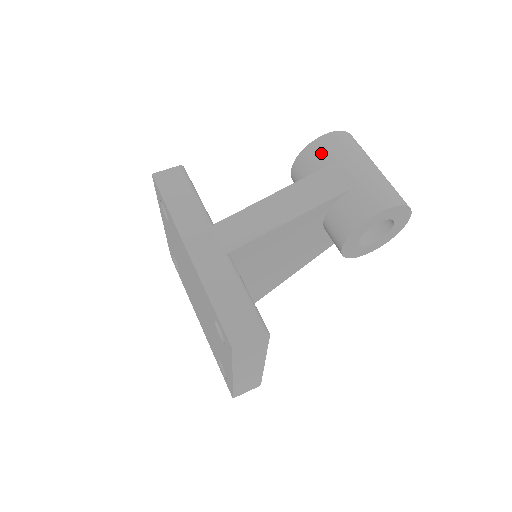
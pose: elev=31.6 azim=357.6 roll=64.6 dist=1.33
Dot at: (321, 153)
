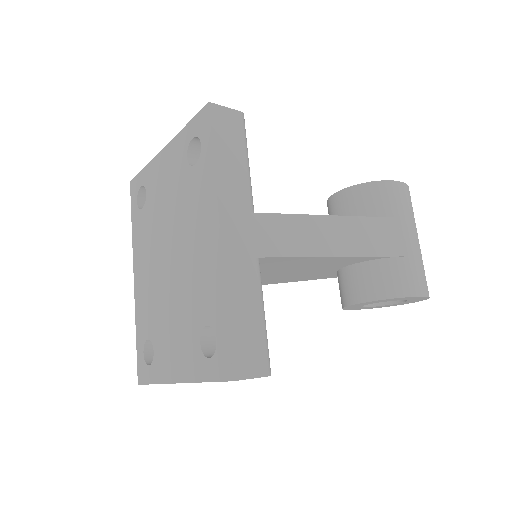
Dot at: (387, 199)
